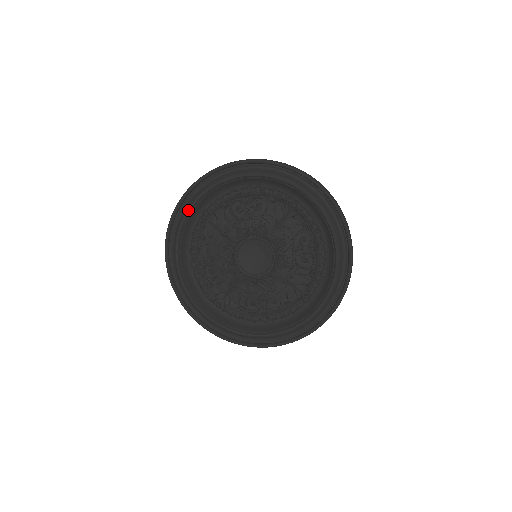
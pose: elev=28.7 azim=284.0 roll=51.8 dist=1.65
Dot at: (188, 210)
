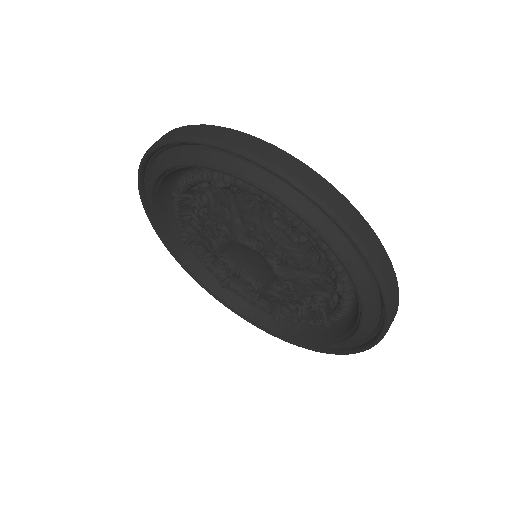
Dot at: (166, 242)
